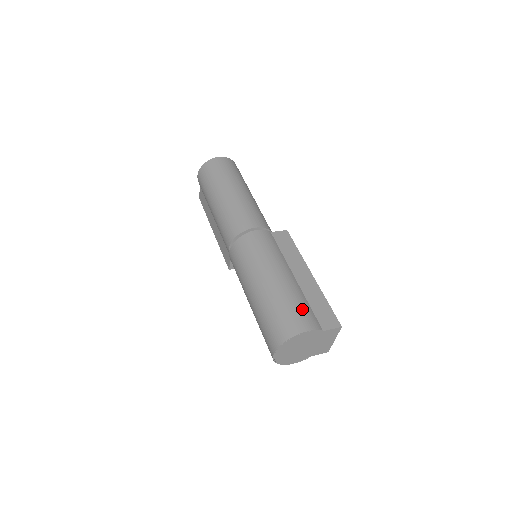
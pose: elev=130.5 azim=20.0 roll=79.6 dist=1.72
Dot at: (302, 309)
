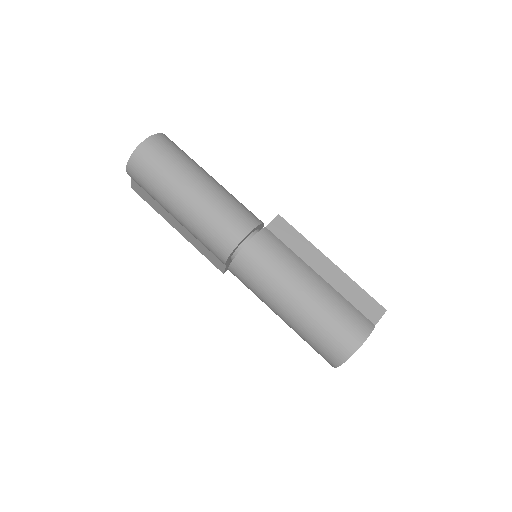
Dot at: (350, 315)
